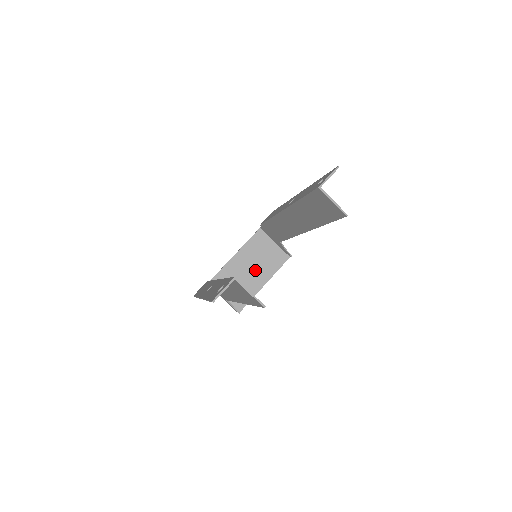
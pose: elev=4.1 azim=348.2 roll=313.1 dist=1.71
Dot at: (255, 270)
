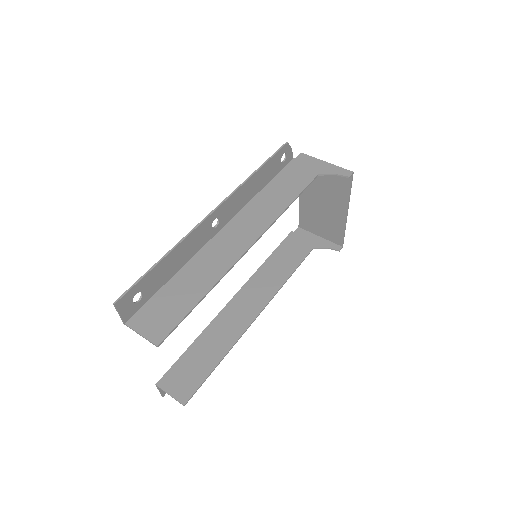
Dot at: (327, 202)
